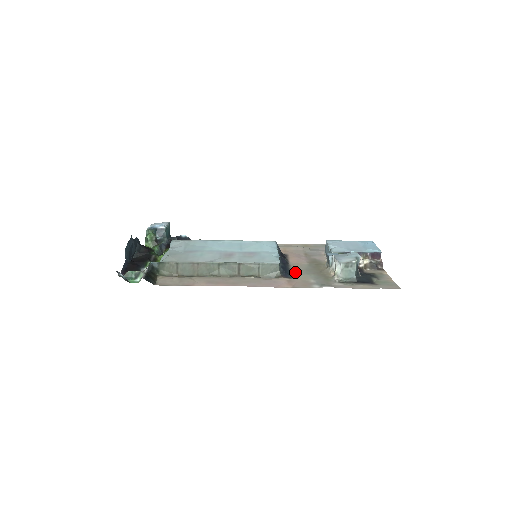
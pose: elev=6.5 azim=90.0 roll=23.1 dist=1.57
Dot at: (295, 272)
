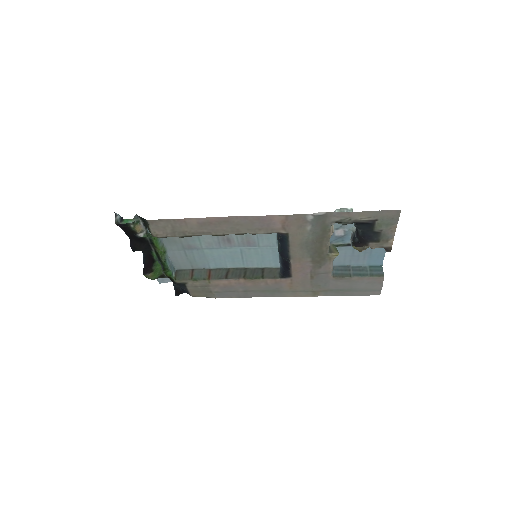
Dot at: (293, 244)
